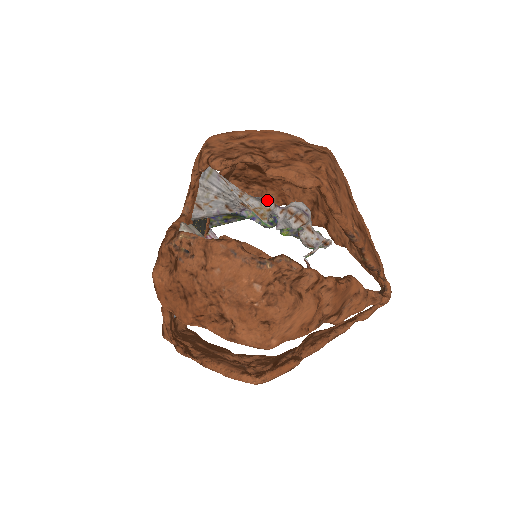
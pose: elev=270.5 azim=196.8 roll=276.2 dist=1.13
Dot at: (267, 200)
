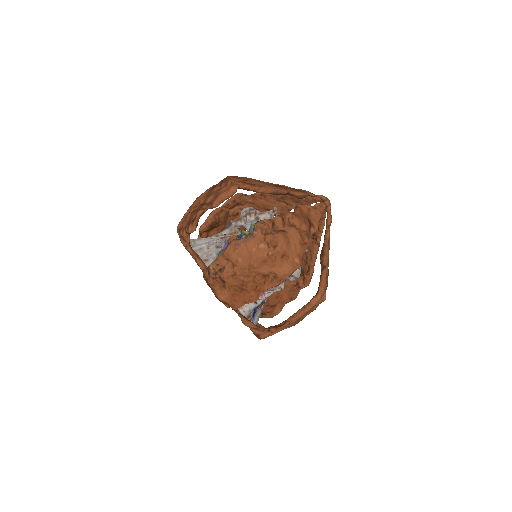
Dot at: (229, 224)
